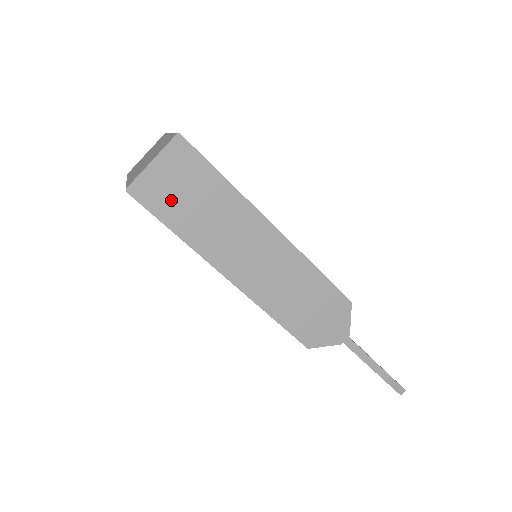
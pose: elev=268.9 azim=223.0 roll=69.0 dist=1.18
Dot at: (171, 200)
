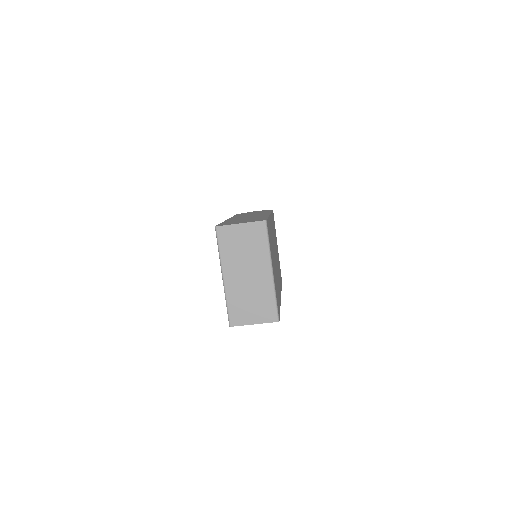
Dot at: occluded
